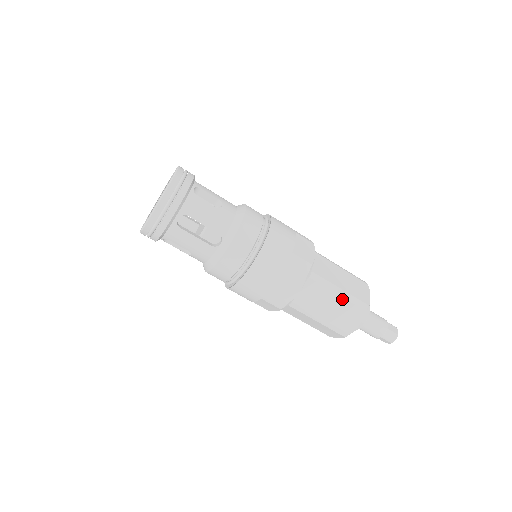
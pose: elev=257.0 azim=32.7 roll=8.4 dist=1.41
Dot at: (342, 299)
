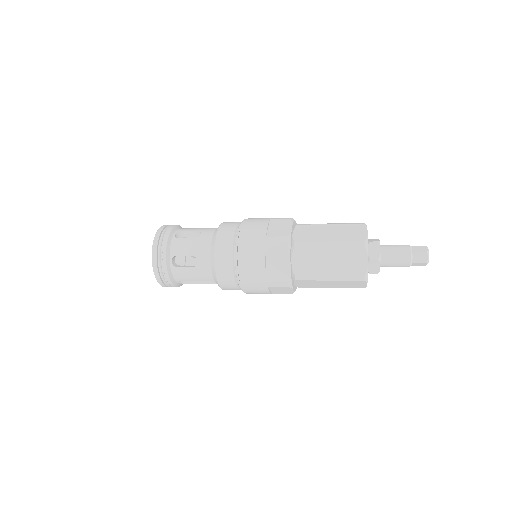
Dot at: (335, 281)
